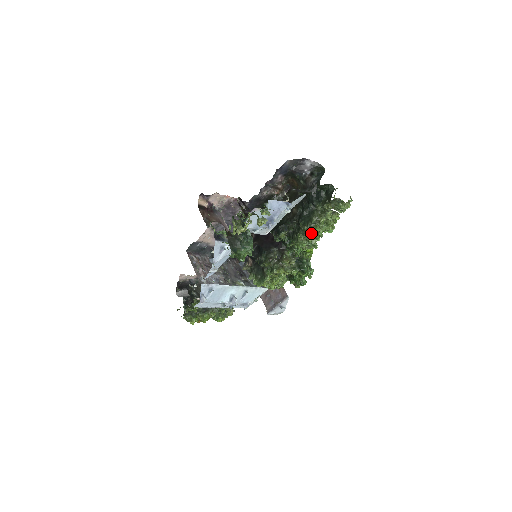
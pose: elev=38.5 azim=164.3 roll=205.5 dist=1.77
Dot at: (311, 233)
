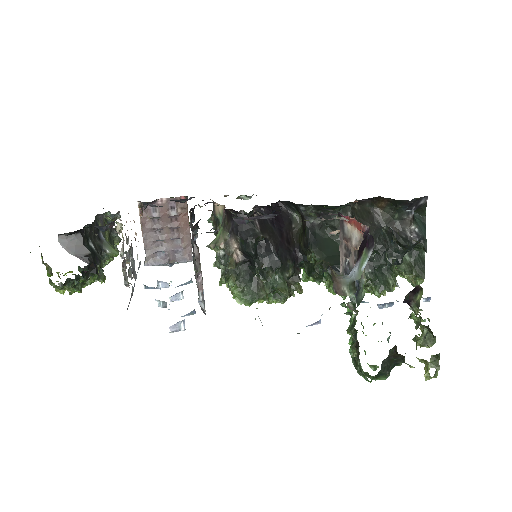
Dot at: (366, 289)
